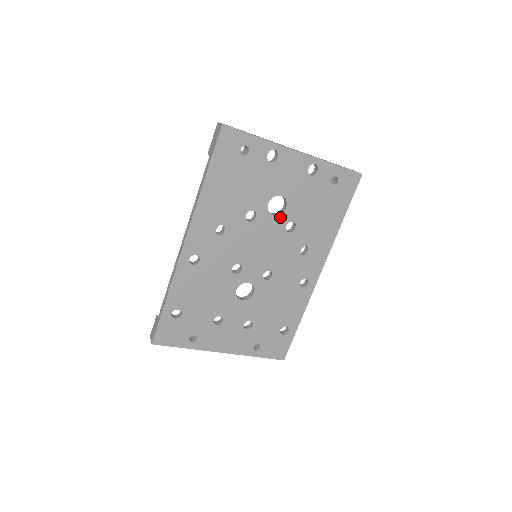
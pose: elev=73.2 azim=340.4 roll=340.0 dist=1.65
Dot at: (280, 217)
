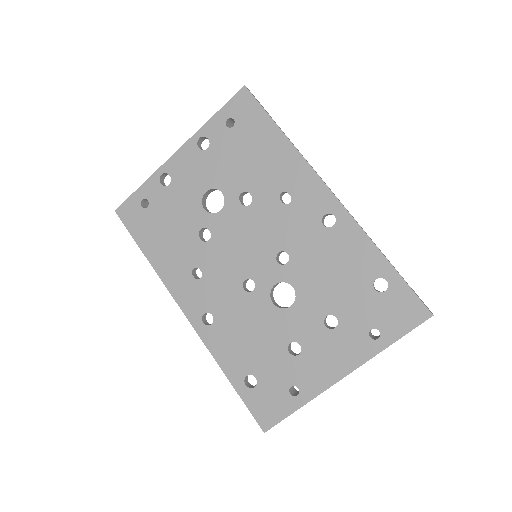
Dot at: (227, 205)
